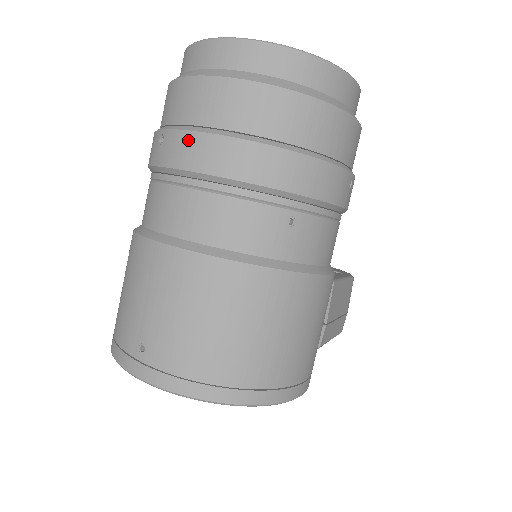
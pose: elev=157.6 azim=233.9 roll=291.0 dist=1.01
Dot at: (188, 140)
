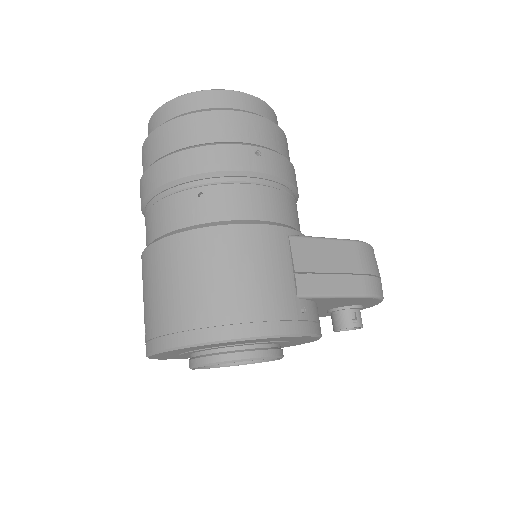
Dot at: (141, 185)
